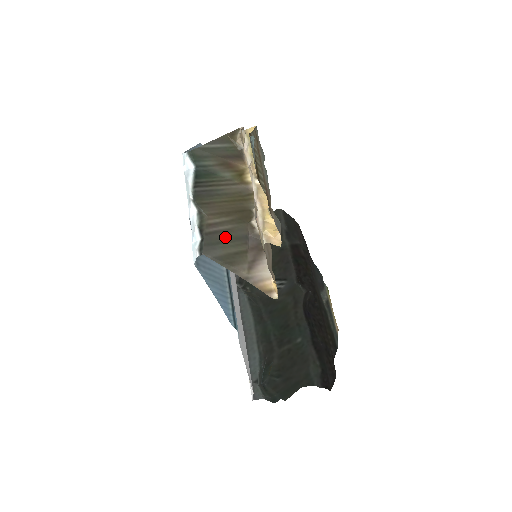
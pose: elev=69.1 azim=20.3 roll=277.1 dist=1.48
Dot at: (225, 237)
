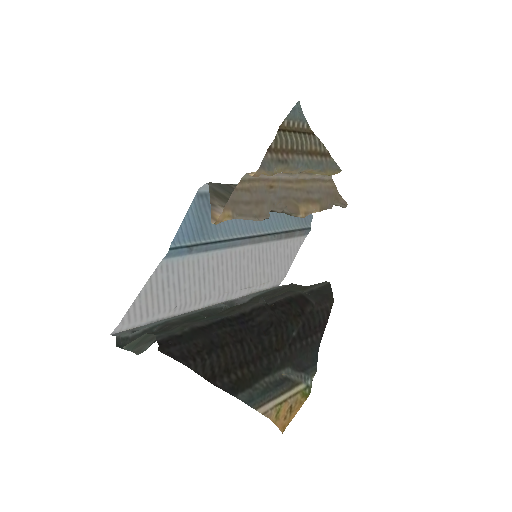
Dot at: occluded
